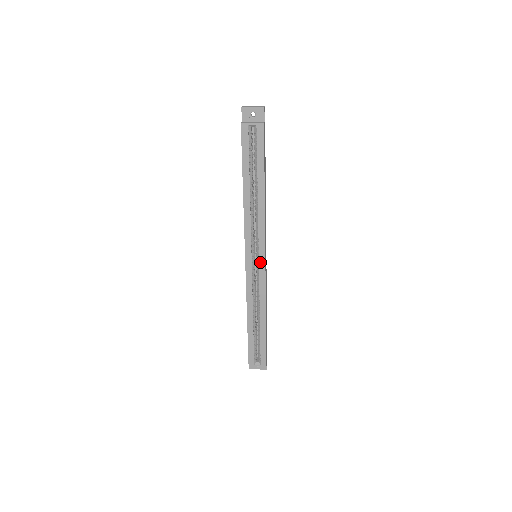
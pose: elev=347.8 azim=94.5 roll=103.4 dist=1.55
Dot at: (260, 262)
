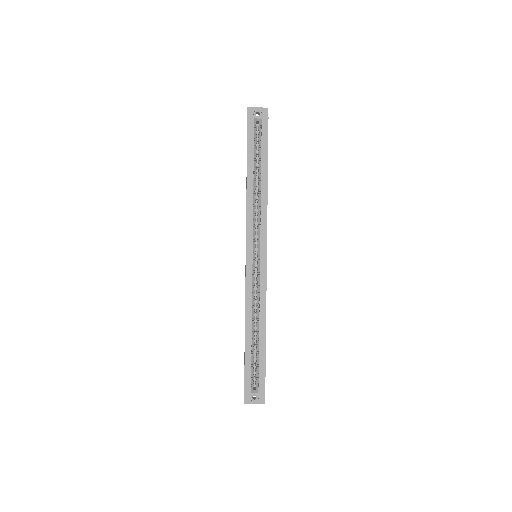
Dot at: (261, 258)
